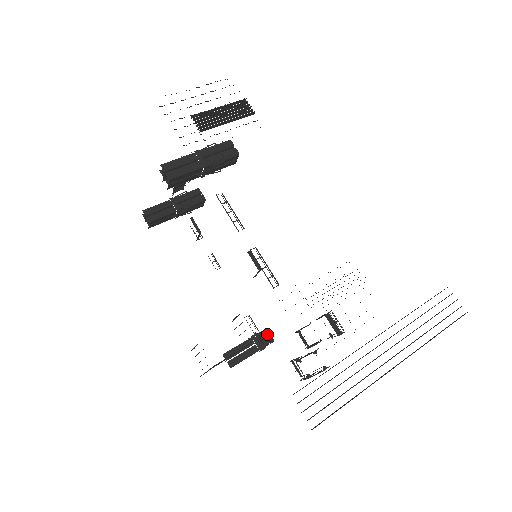
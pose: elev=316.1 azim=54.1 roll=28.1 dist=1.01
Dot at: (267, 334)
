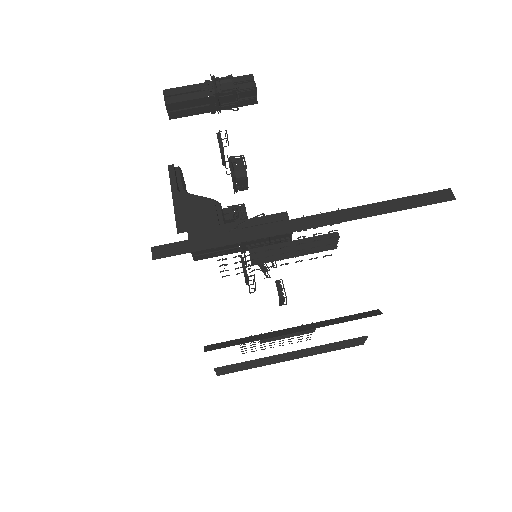
Dot at: occluded
